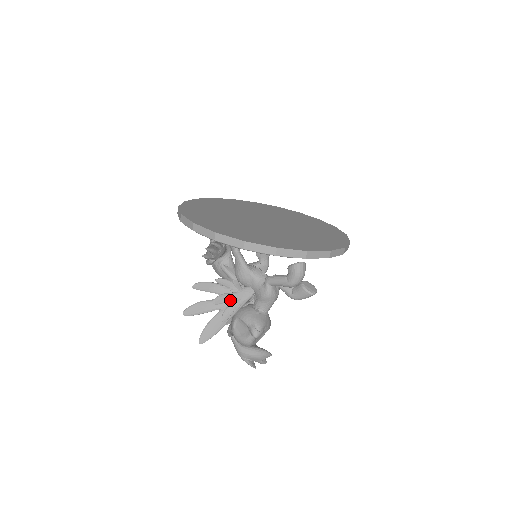
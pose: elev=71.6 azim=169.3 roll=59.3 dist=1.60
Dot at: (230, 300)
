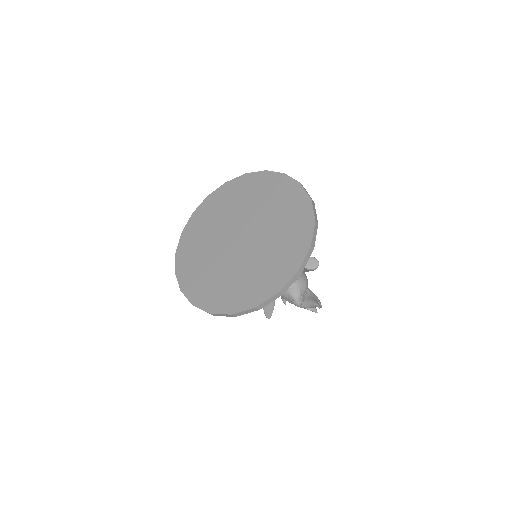
Dot at: occluded
